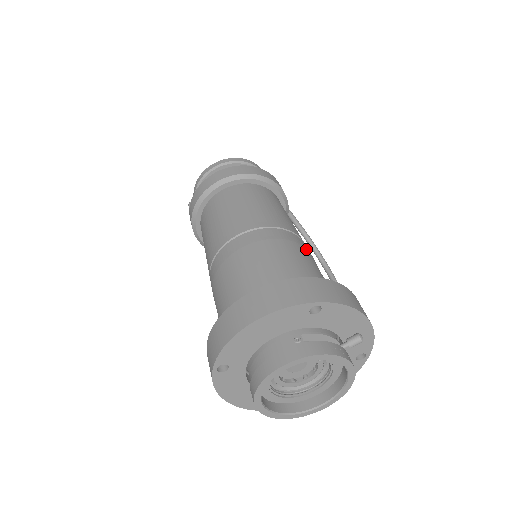
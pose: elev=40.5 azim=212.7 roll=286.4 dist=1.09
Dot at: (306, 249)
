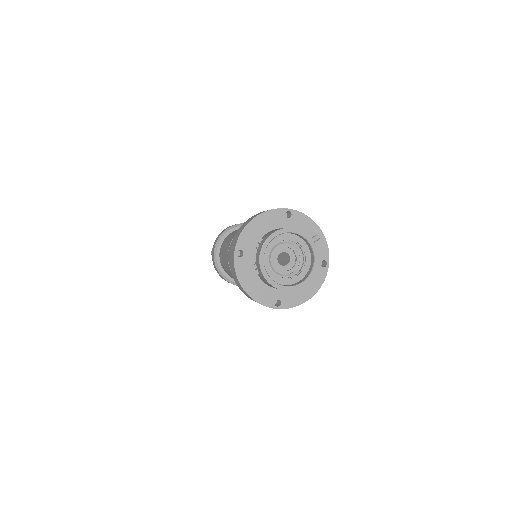
Dot at: occluded
